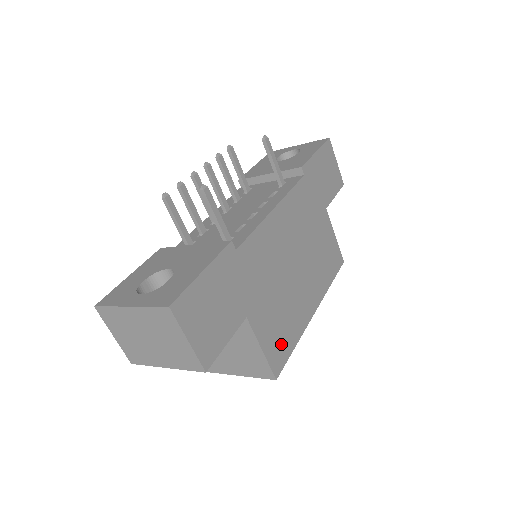
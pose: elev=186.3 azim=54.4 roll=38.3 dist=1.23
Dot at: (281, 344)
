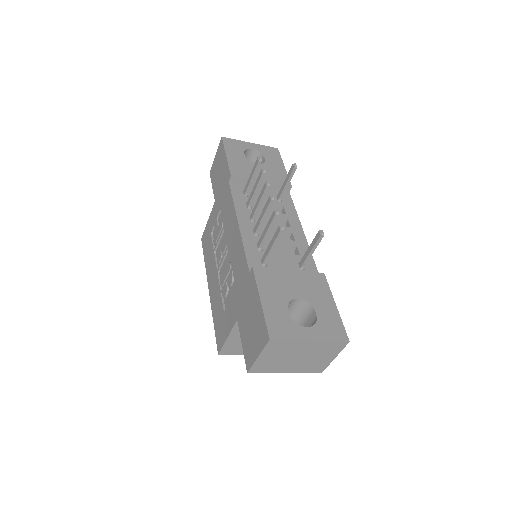
Dot at: occluded
